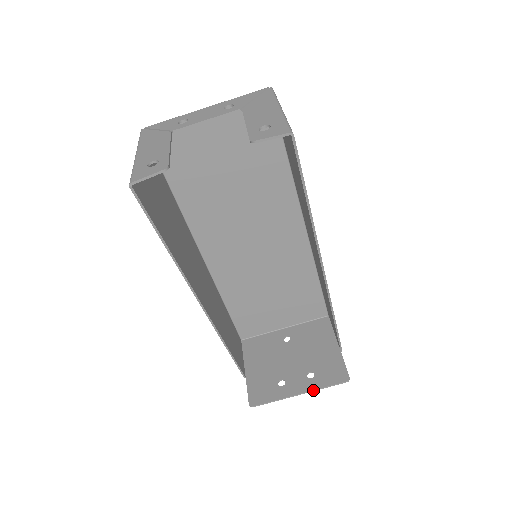
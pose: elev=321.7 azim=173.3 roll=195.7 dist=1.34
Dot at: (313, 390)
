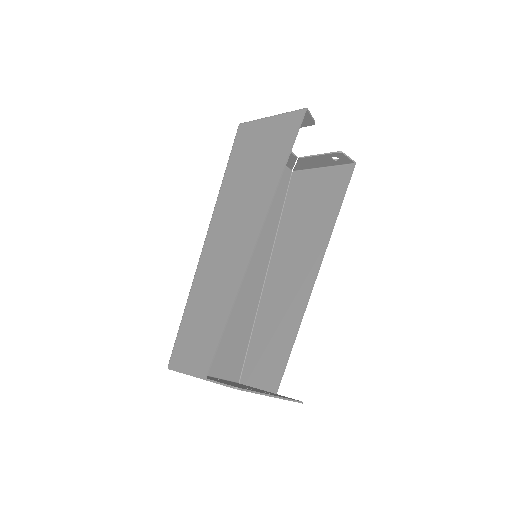
Dot at: (282, 397)
